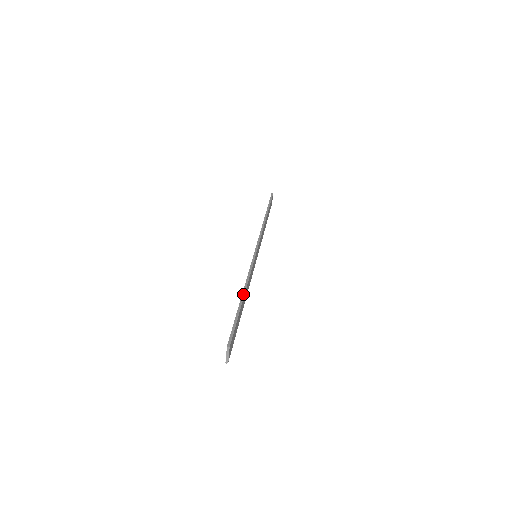
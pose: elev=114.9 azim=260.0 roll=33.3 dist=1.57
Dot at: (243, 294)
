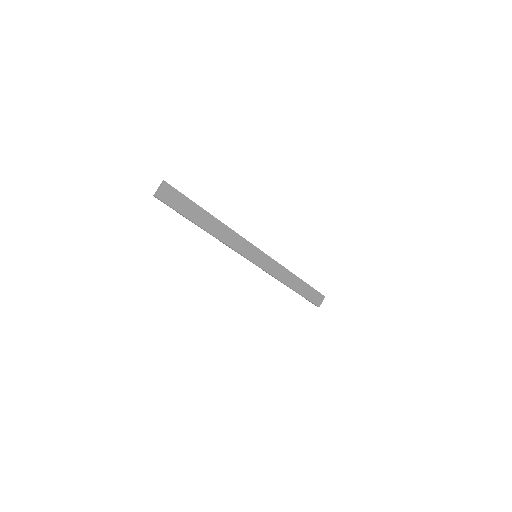
Dot at: occluded
